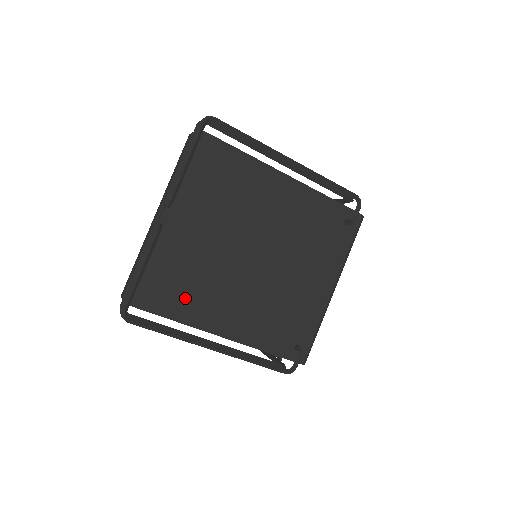
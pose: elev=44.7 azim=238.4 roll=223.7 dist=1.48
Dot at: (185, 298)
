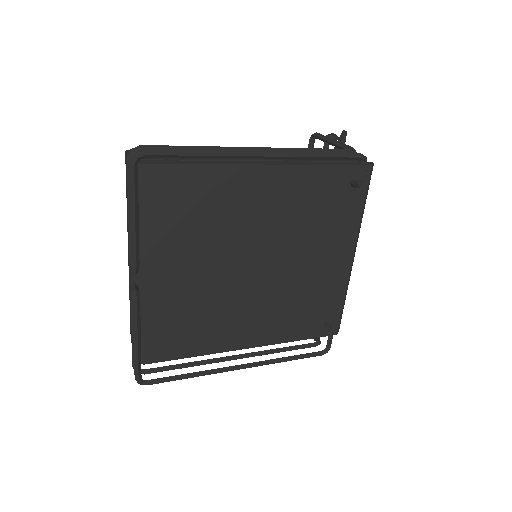
Dot at: (195, 335)
